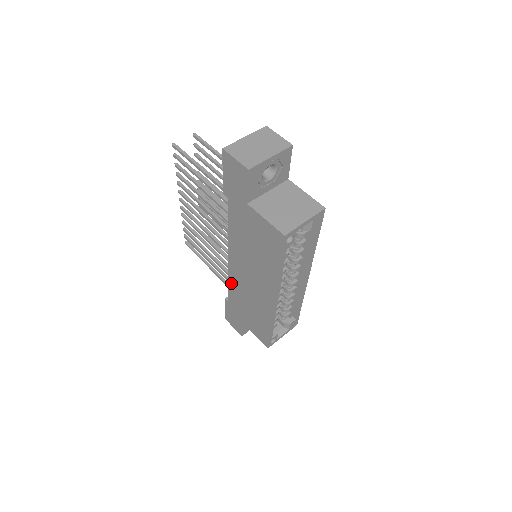
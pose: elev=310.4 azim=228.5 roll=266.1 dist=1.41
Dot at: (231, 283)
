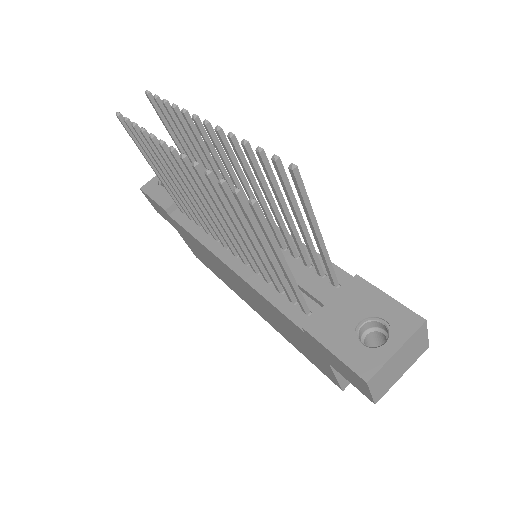
Dot at: (198, 243)
